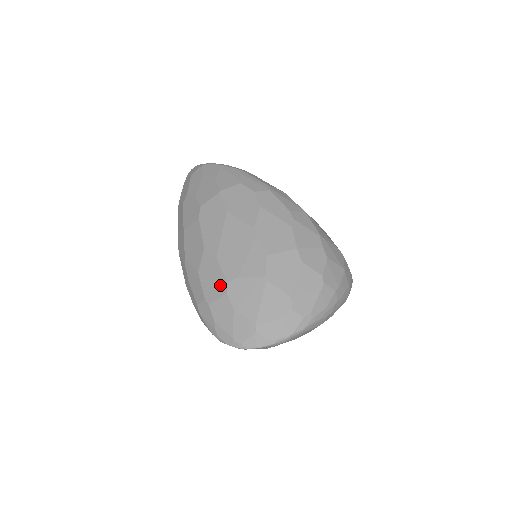
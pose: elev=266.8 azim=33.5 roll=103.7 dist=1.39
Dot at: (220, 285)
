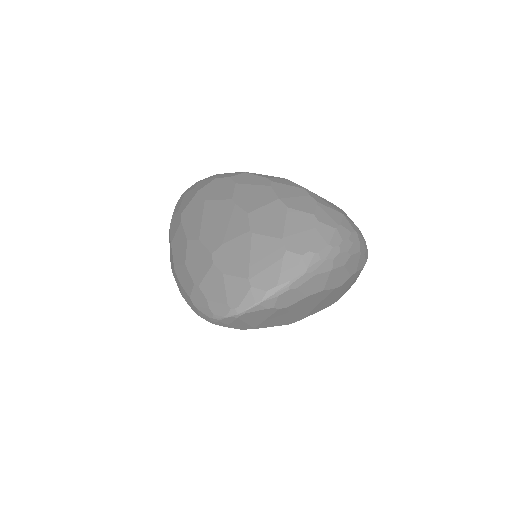
Dot at: (206, 260)
